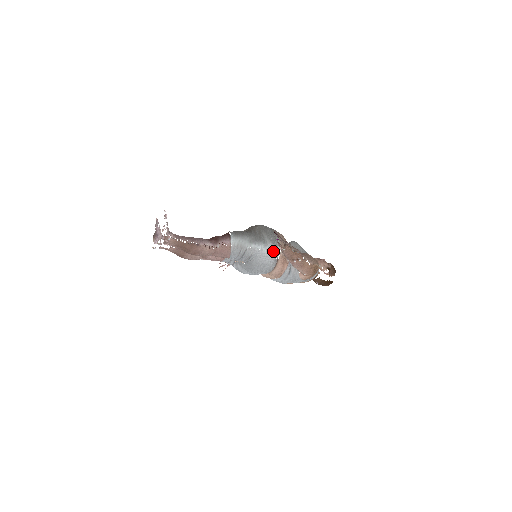
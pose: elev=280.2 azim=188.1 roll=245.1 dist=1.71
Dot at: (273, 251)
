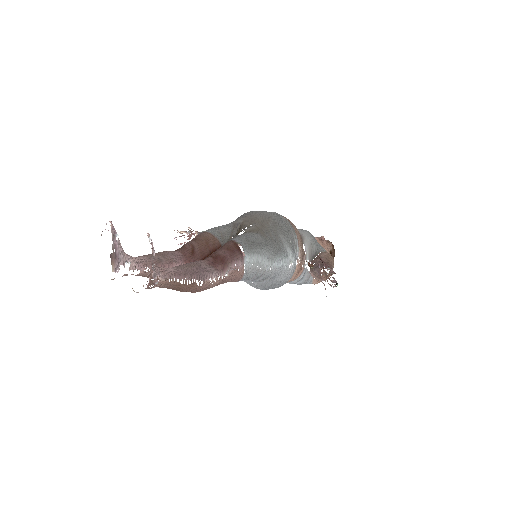
Dot at: (294, 263)
